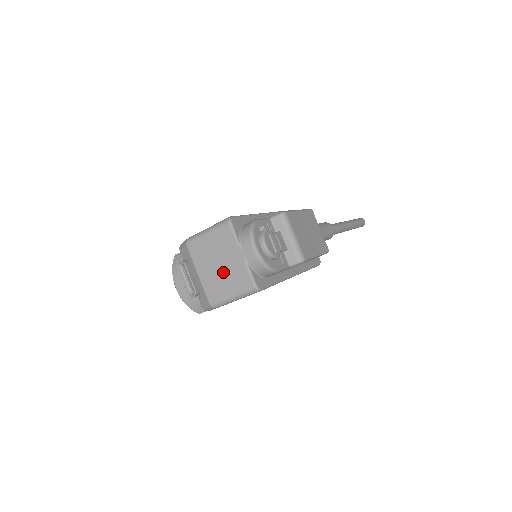
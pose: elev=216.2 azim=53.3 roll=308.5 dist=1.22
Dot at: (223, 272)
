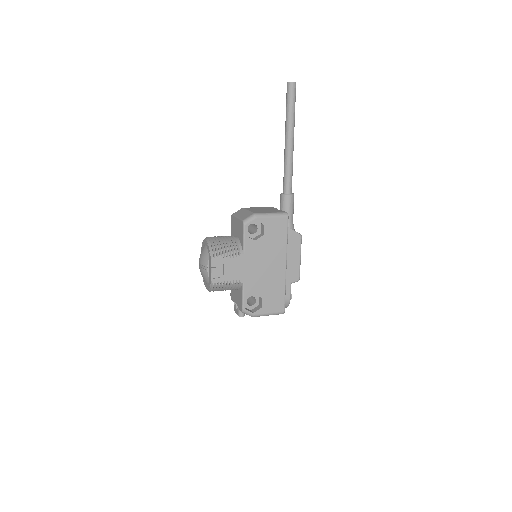
Dot at: occluded
